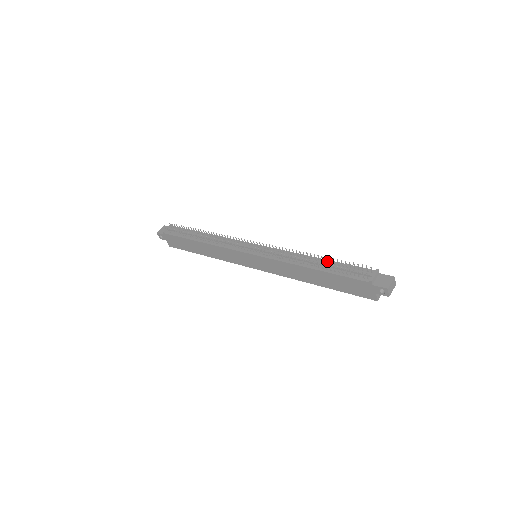
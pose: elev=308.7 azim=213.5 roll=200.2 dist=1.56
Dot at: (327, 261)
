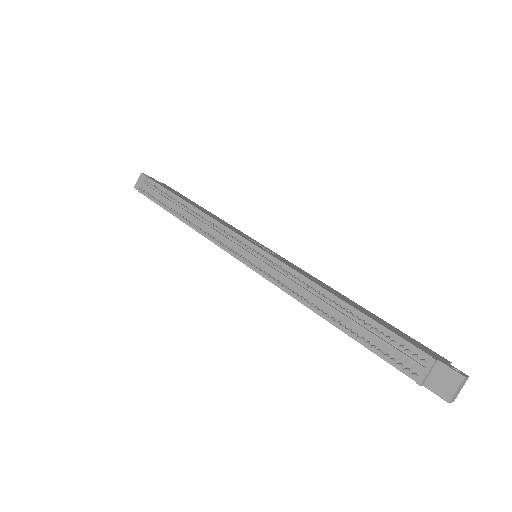
Dot at: (352, 310)
